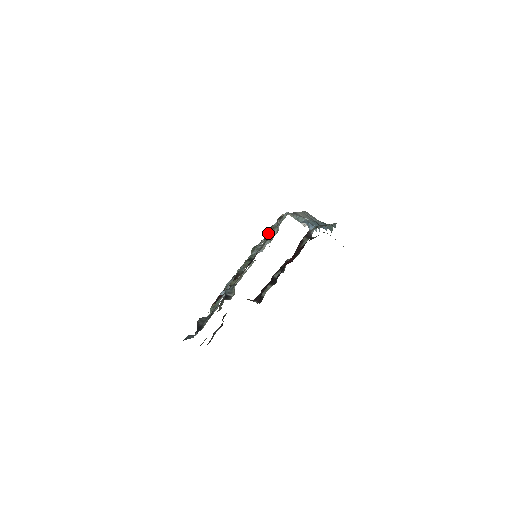
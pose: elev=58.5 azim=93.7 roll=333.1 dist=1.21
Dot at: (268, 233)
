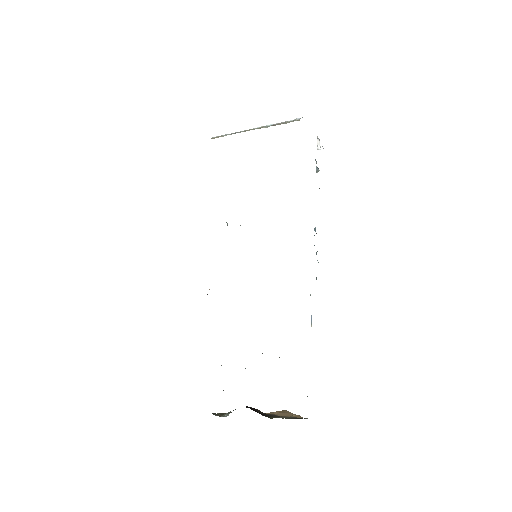
Dot at: occluded
